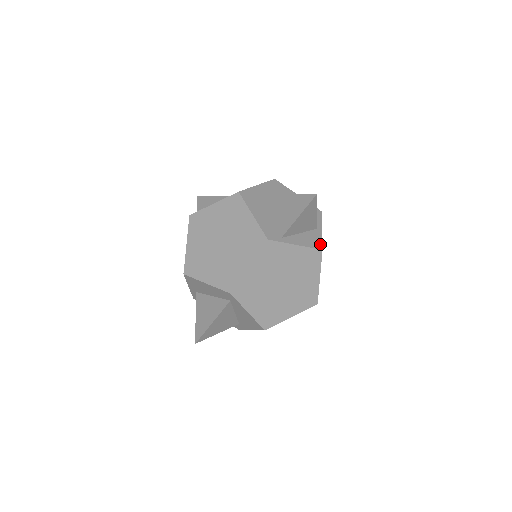
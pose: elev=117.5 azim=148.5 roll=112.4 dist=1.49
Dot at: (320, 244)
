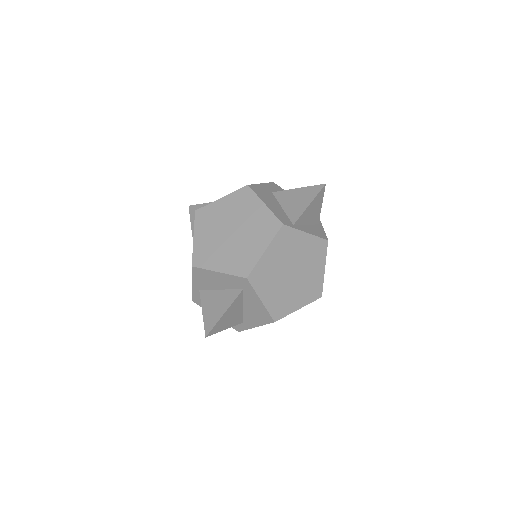
Dot at: (325, 236)
